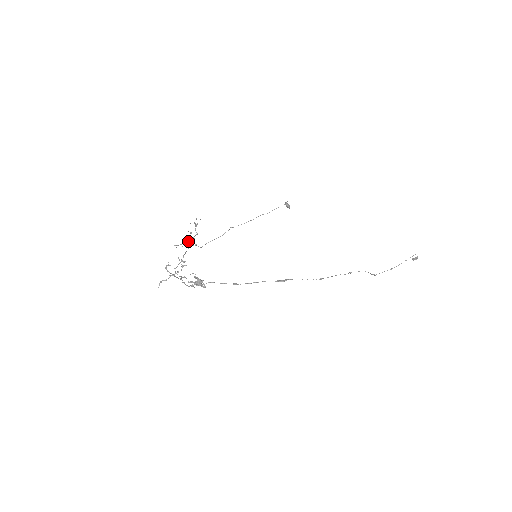
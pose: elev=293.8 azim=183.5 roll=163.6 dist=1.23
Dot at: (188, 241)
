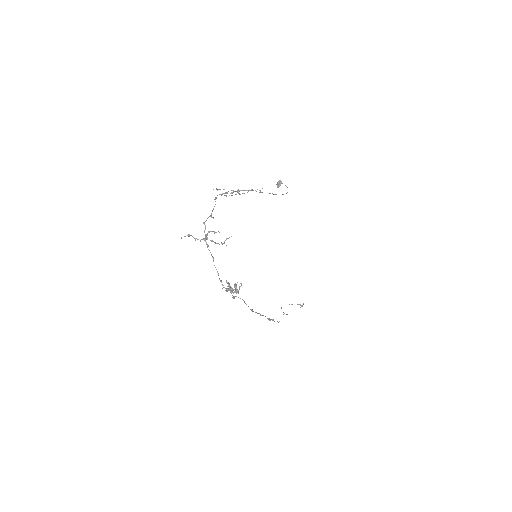
Dot at: occluded
